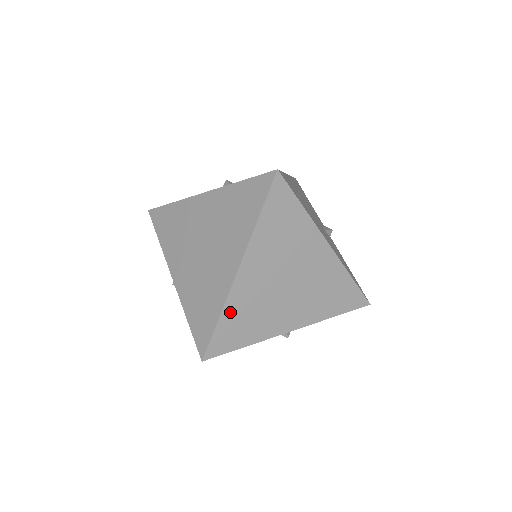
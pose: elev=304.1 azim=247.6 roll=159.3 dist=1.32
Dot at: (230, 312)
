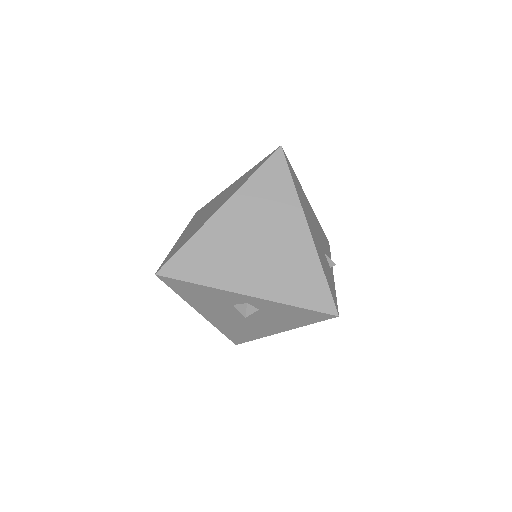
Dot at: (198, 242)
